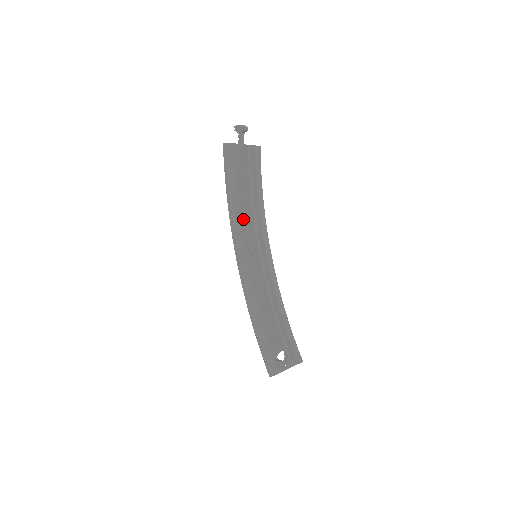
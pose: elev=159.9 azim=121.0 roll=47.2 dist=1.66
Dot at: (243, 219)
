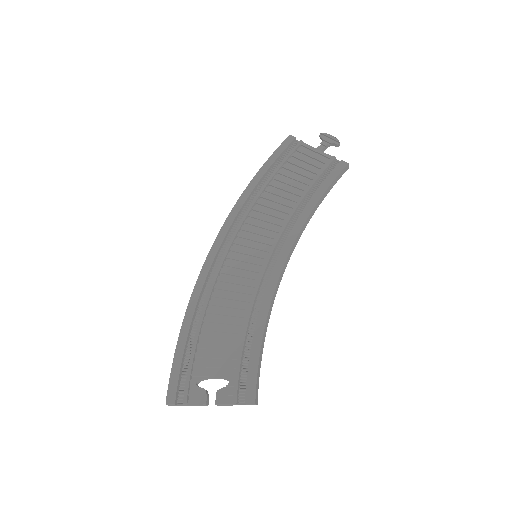
Dot at: (265, 212)
